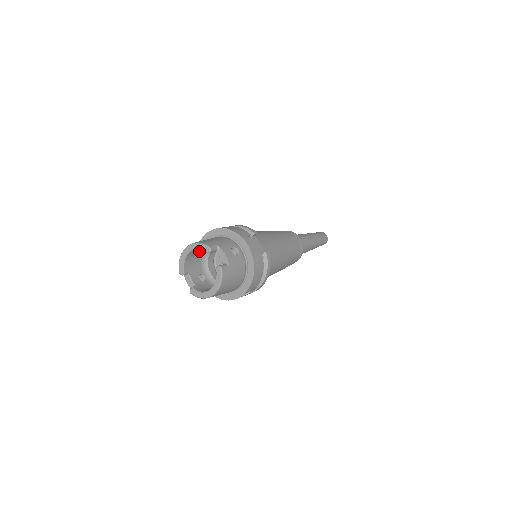
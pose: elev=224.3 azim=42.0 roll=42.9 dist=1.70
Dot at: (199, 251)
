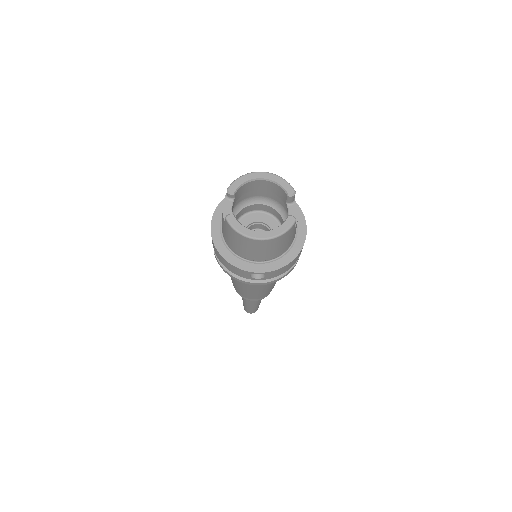
Dot at: (250, 192)
